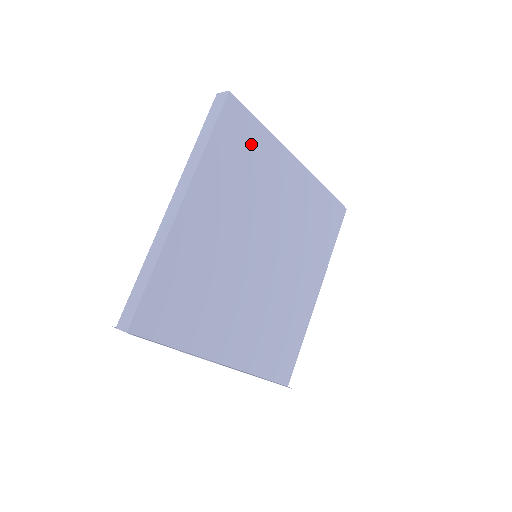
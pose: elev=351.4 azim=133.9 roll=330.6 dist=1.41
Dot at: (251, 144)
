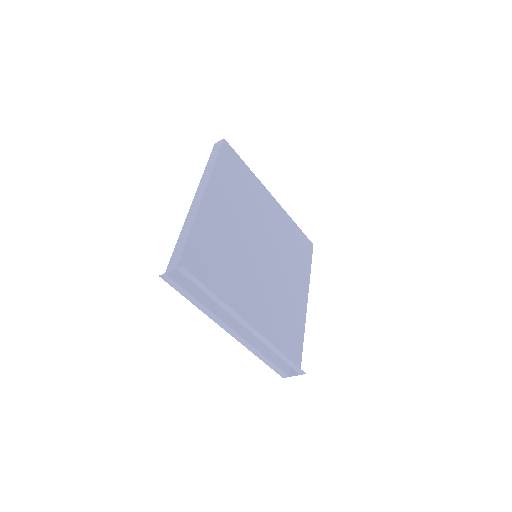
Dot at: (242, 175)
